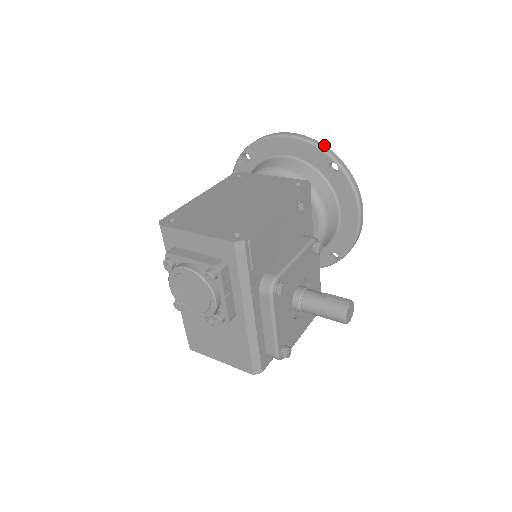
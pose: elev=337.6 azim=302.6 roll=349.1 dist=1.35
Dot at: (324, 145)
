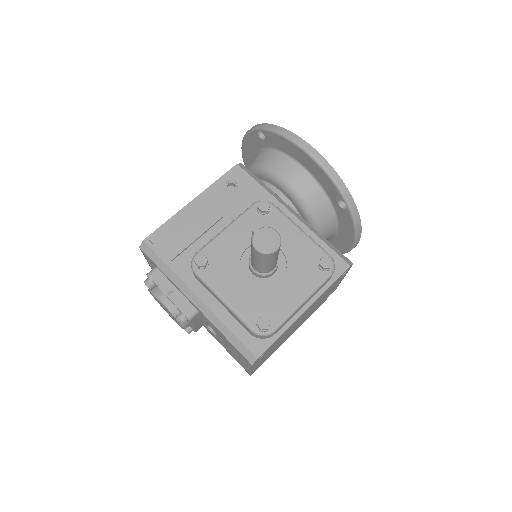
Dot at: (252, 127)
